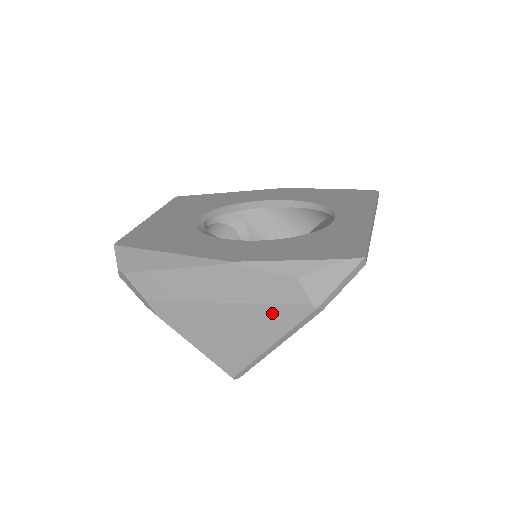
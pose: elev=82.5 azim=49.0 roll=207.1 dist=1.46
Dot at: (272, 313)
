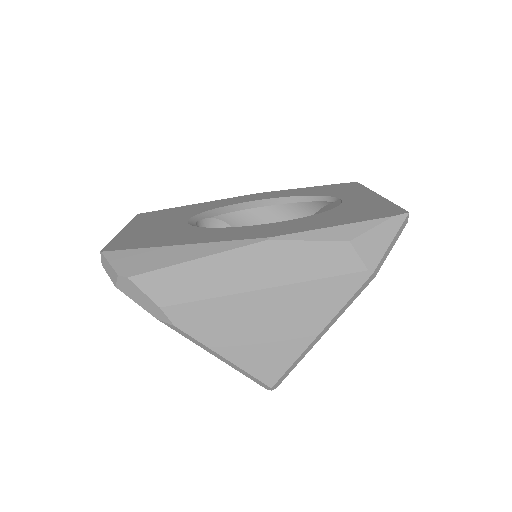
Dot at: (322, 290)
